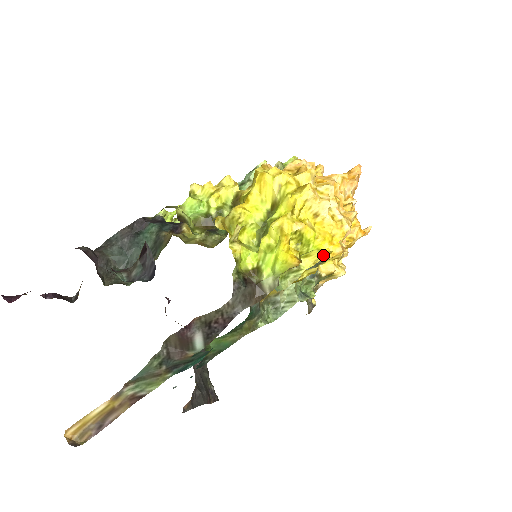
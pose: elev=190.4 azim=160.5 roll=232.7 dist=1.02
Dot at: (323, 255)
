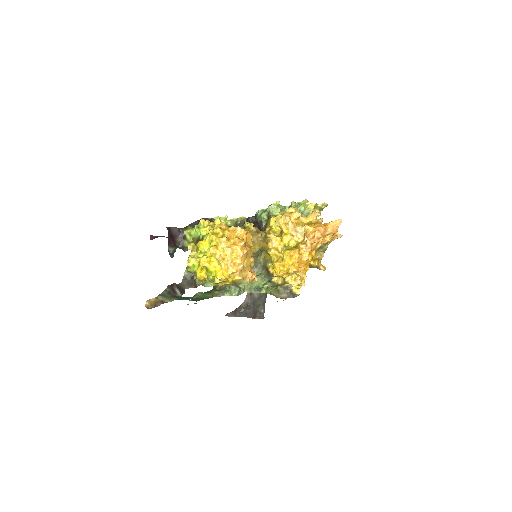
Dot at: (222, 280)
